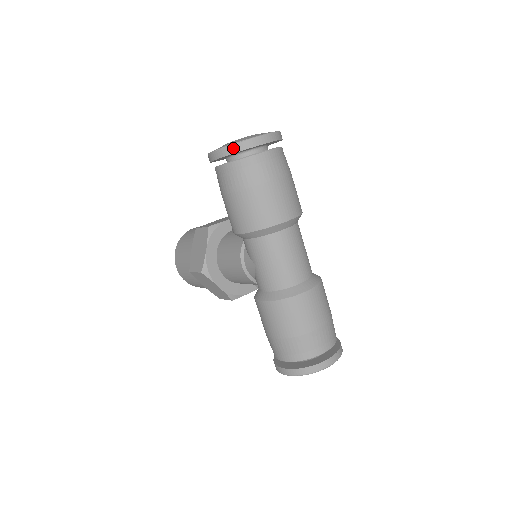
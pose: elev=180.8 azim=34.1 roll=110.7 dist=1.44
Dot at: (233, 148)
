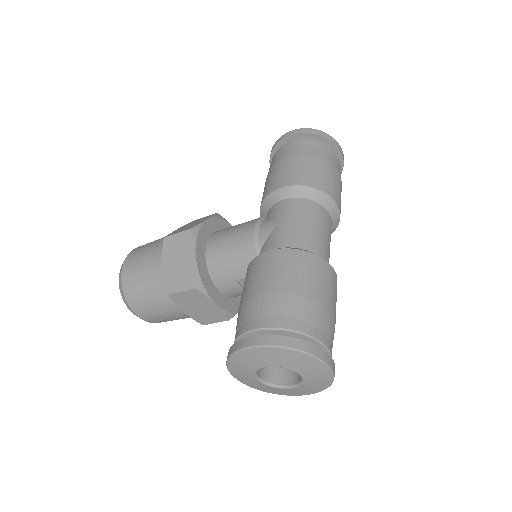
Dot at: (315, 131)
